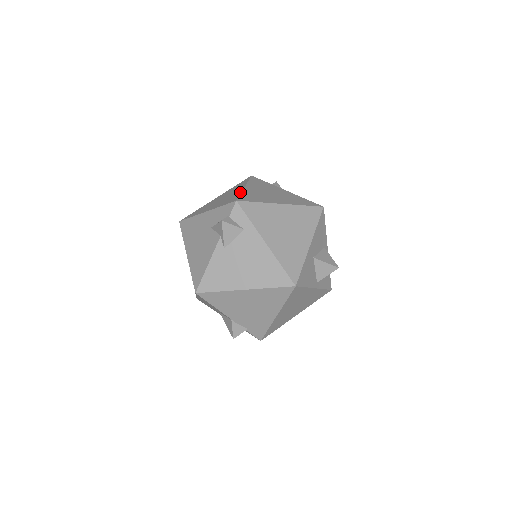
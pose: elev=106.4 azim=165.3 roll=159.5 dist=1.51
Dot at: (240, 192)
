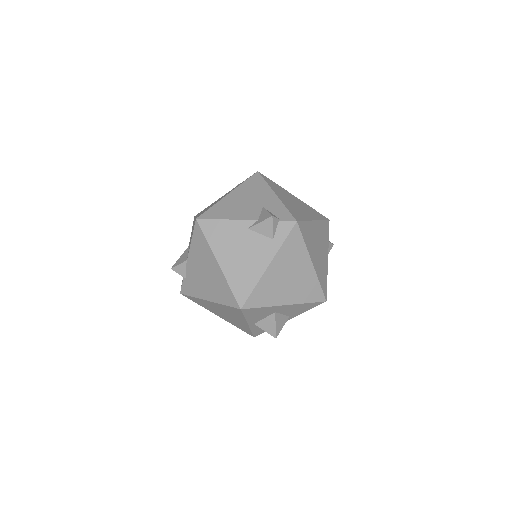
Dot at: (308, 219)
